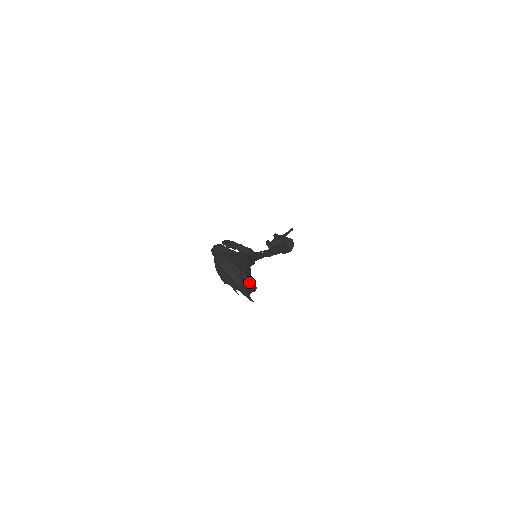
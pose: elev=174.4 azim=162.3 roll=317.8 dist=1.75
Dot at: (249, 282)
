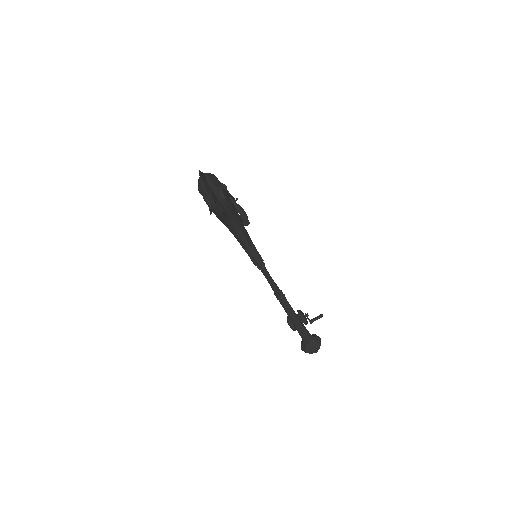
Dot at: (222, 200)
